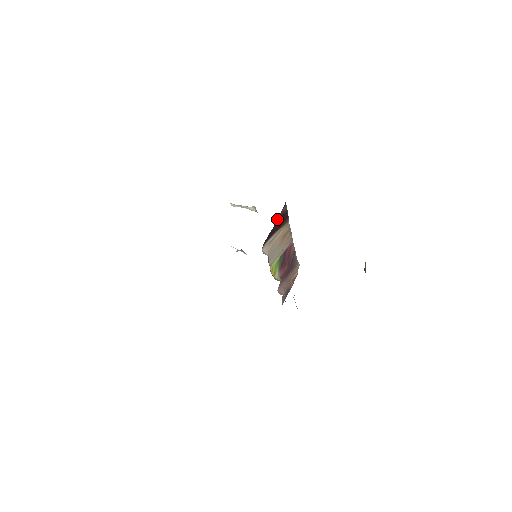
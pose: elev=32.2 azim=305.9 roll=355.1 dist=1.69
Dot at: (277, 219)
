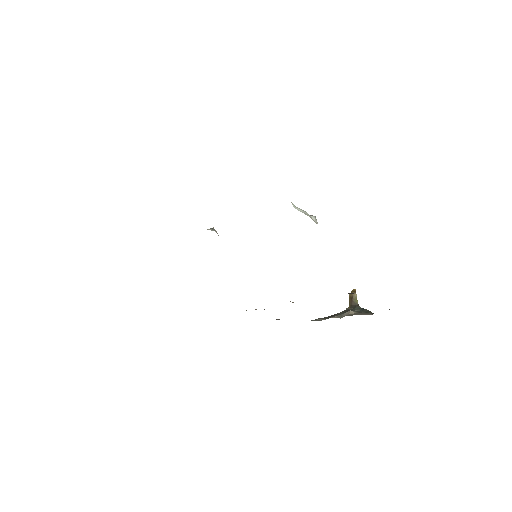
Dot at: occluded
